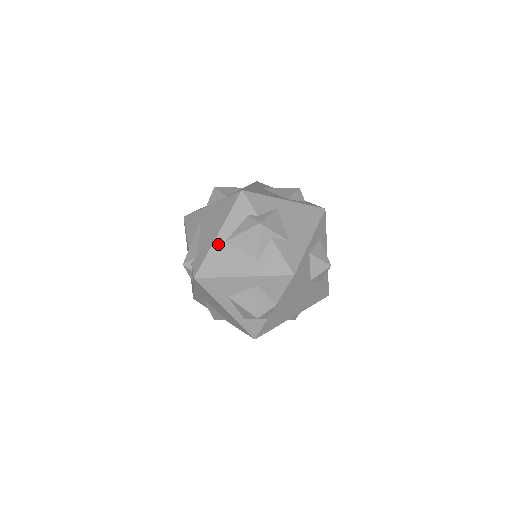
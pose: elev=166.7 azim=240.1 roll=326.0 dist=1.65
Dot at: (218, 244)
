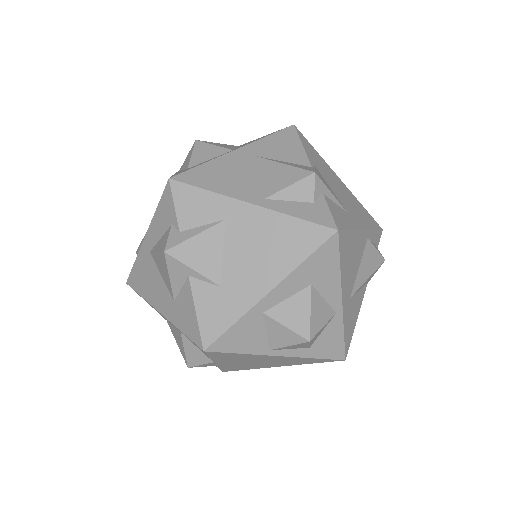
Dot at: (144, 251)
